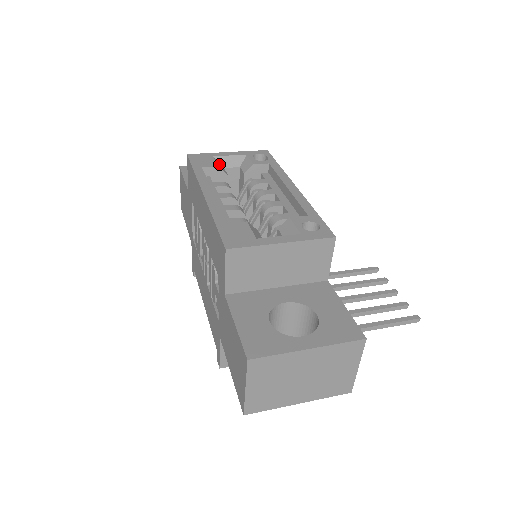
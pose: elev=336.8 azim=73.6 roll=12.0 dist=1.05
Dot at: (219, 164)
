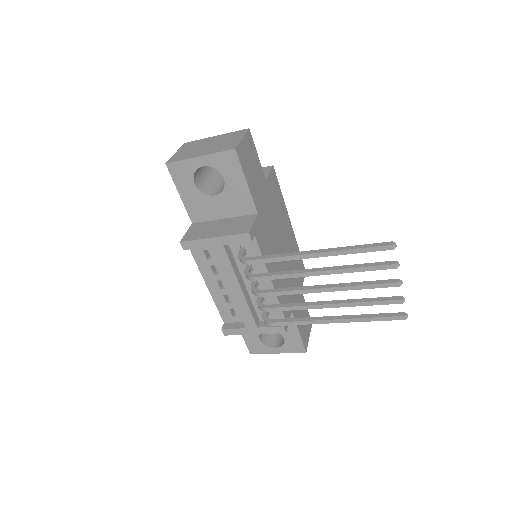
Dot at: occluded
